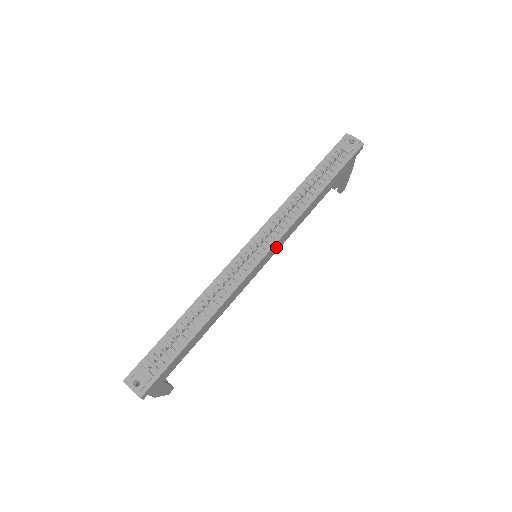
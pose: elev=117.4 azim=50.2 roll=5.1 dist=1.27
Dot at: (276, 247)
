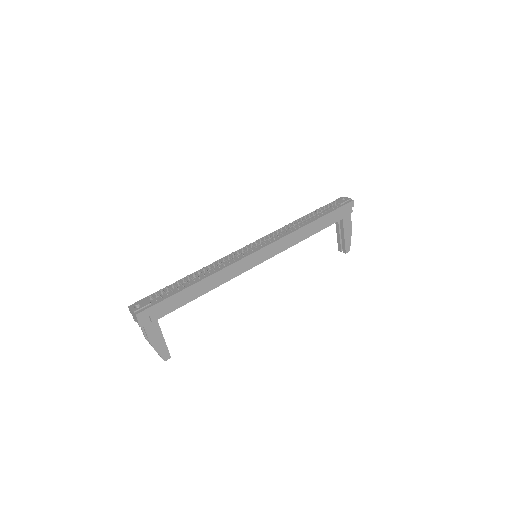
Dot at: (272, 250)
